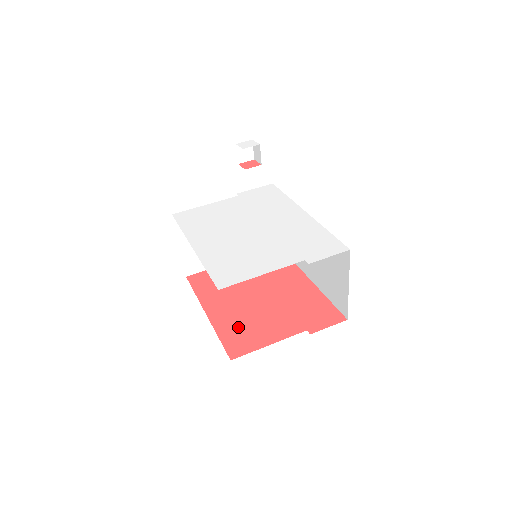
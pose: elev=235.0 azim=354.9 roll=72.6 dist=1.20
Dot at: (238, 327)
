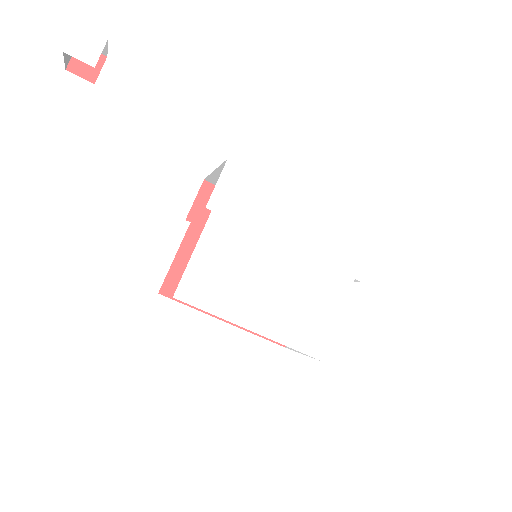
Dot at: occluded
